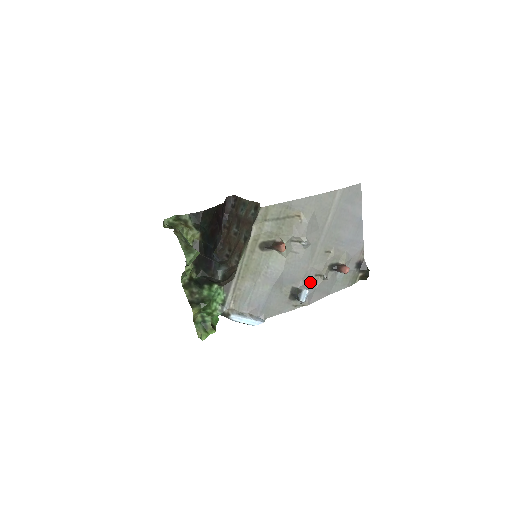
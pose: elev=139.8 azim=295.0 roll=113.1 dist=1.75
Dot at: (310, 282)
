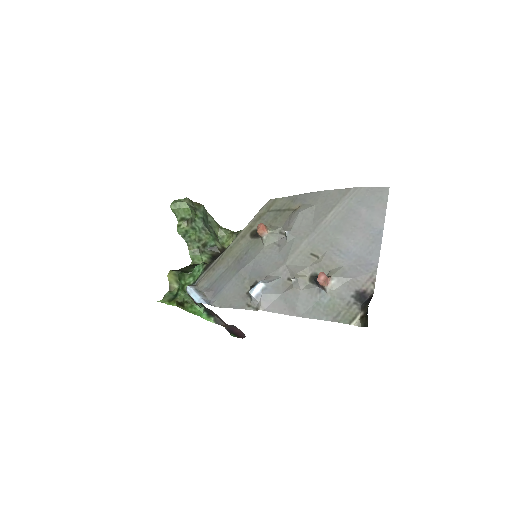
Dot at: (277, 282)
